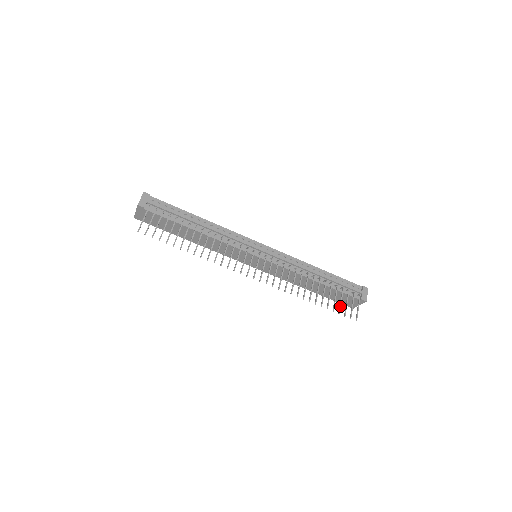
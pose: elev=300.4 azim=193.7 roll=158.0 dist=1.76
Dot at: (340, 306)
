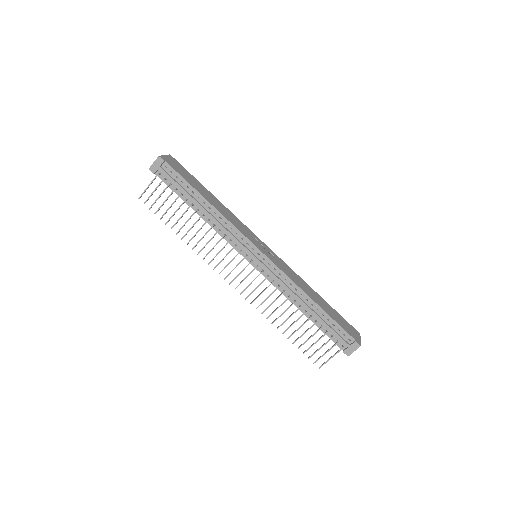
Dot at: (309, 348)
